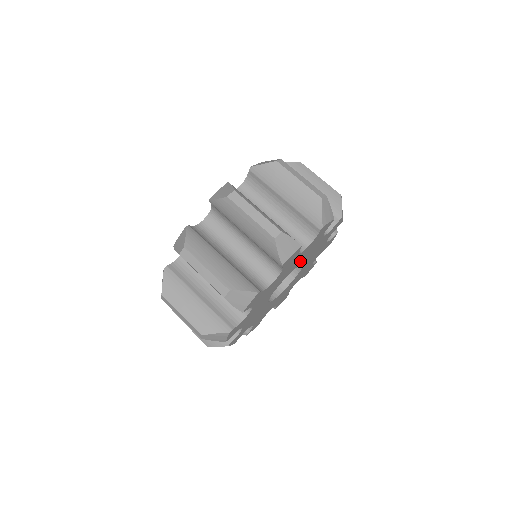
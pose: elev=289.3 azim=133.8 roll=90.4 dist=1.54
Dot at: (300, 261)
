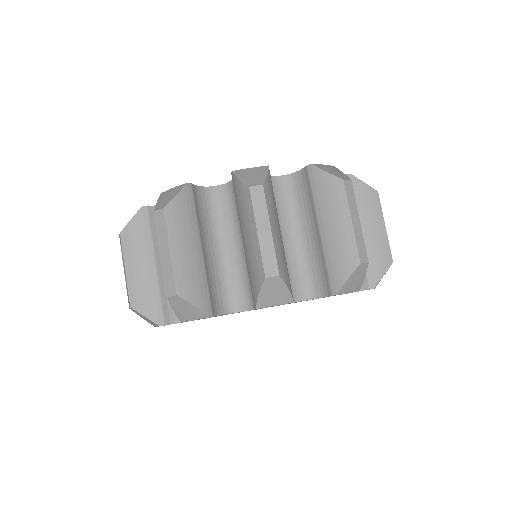
Dot at: occluded
